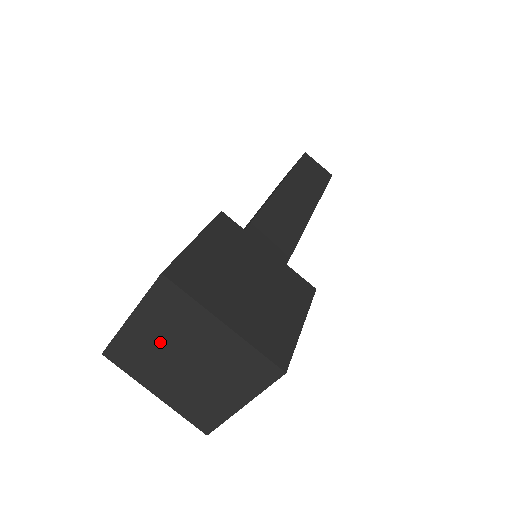
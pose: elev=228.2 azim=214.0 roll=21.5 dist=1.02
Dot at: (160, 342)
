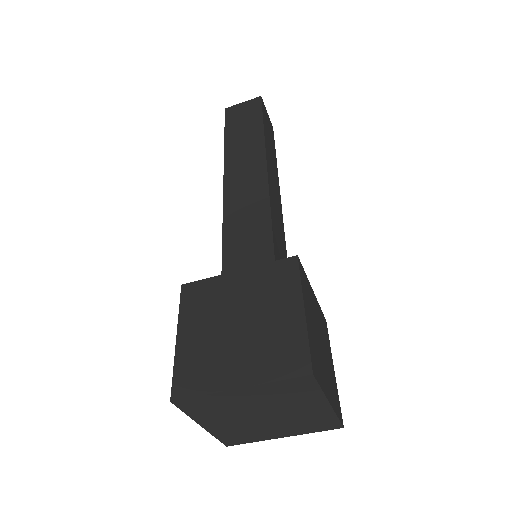
Dot at: (253, 404)
